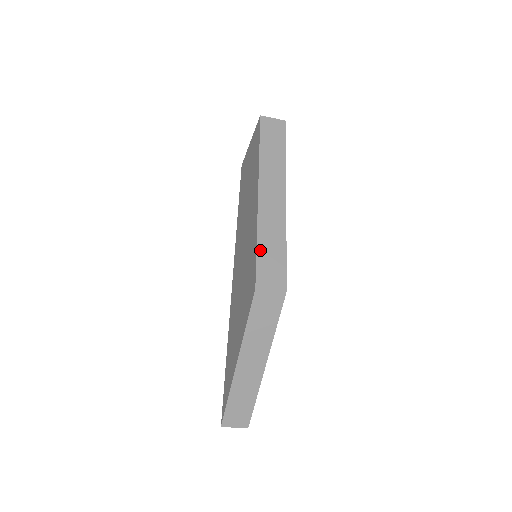
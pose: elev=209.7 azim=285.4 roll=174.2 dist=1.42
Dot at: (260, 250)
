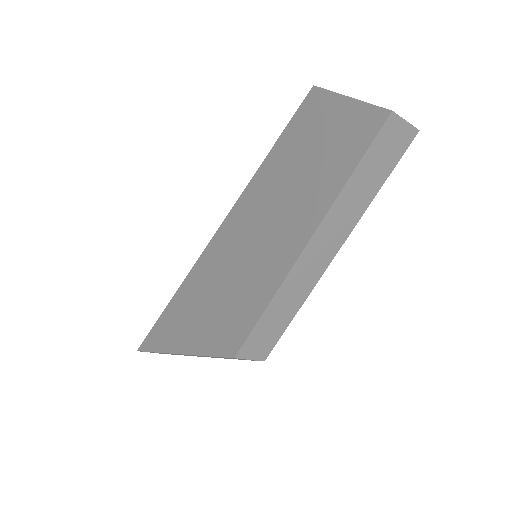
Dot at: (264, 319)
